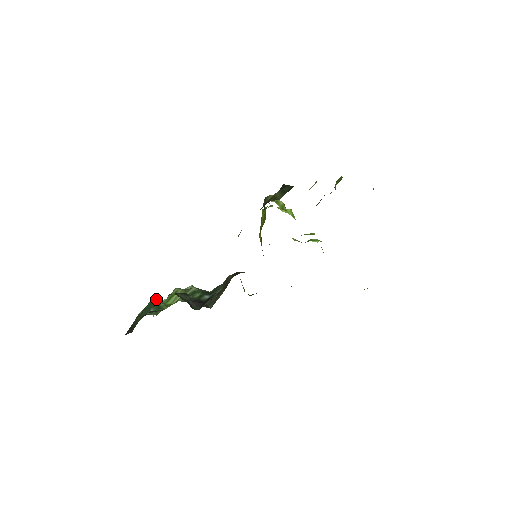
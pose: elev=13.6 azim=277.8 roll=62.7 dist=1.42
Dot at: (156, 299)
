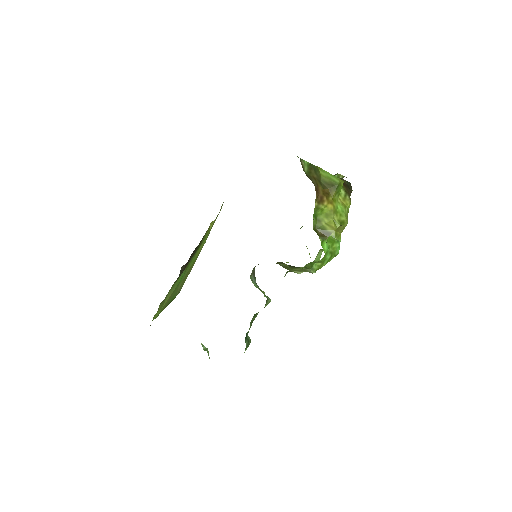
Dot at: occluded
